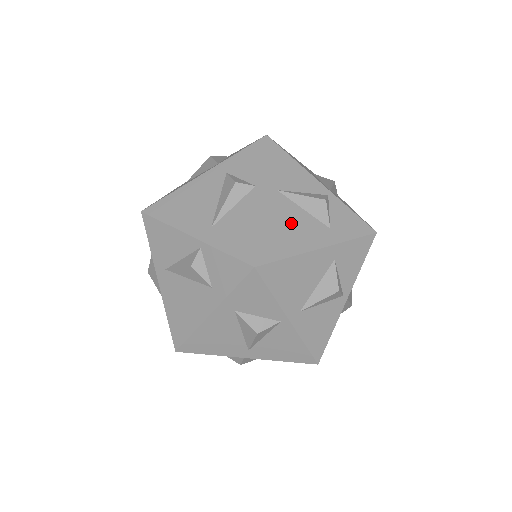
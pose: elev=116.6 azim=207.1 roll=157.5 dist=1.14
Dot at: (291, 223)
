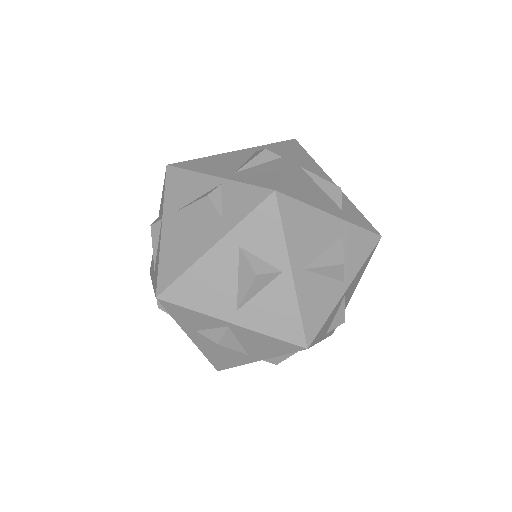
Dot at: (309, 188)
